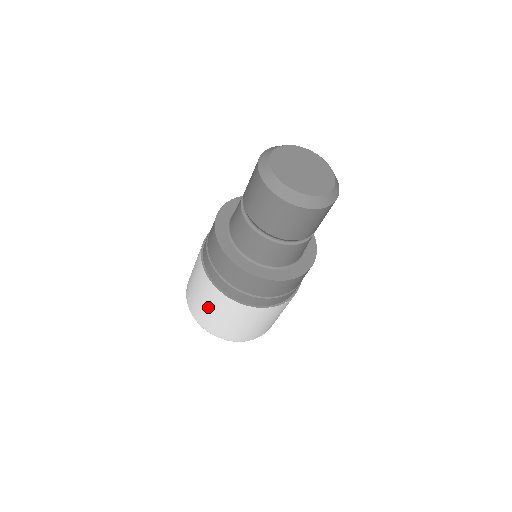
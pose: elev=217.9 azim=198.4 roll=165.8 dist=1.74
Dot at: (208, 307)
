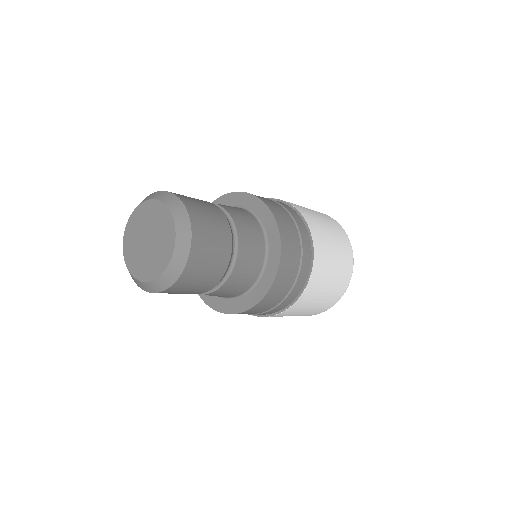
Dot at: (298, 314)
